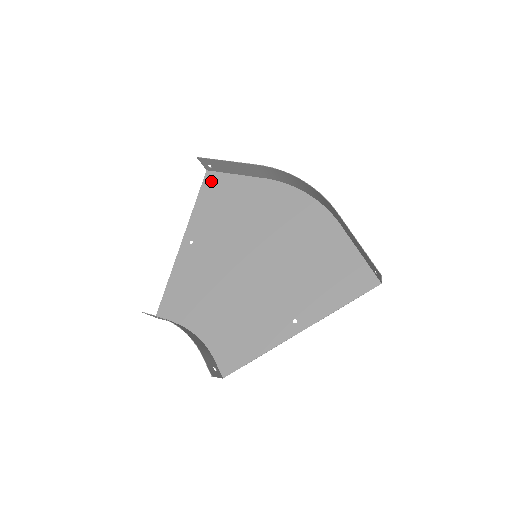
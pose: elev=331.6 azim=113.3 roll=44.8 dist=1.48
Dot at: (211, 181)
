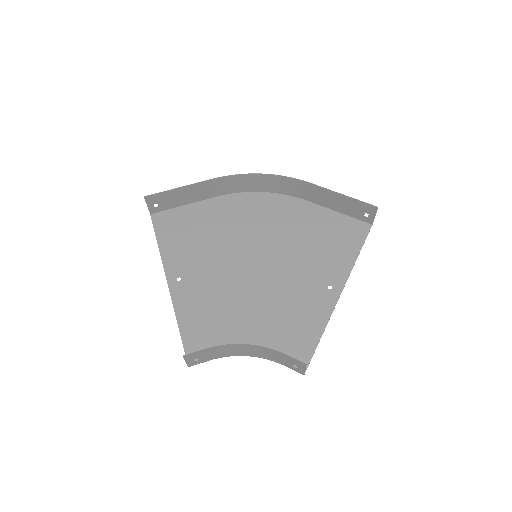
Dot at: (162, 220)
